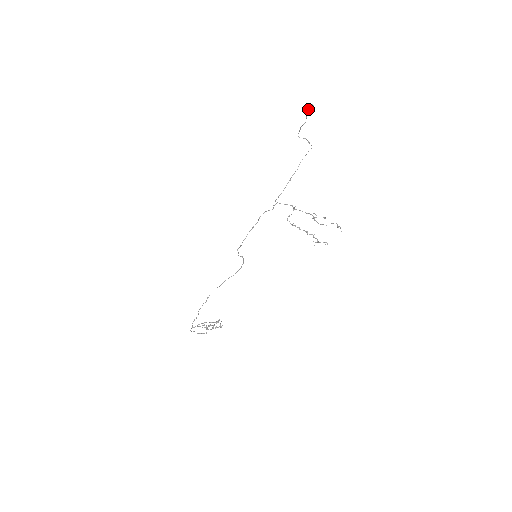
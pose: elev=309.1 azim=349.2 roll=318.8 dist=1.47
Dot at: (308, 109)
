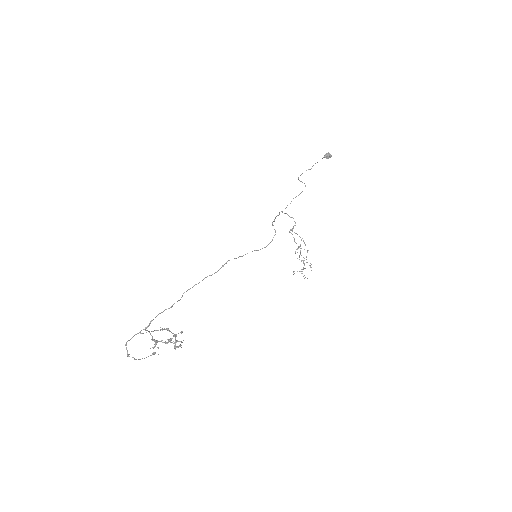
Dot at: (329, 154)
